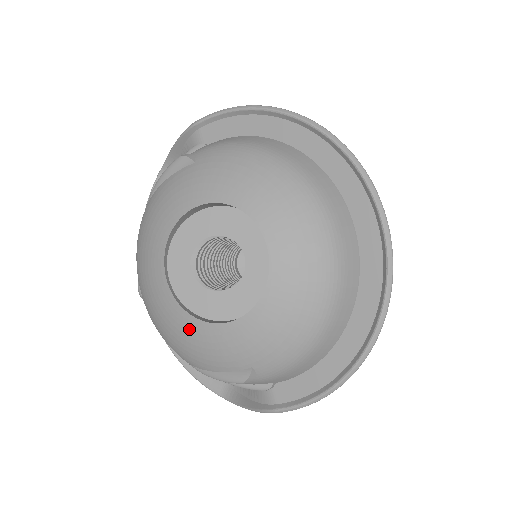
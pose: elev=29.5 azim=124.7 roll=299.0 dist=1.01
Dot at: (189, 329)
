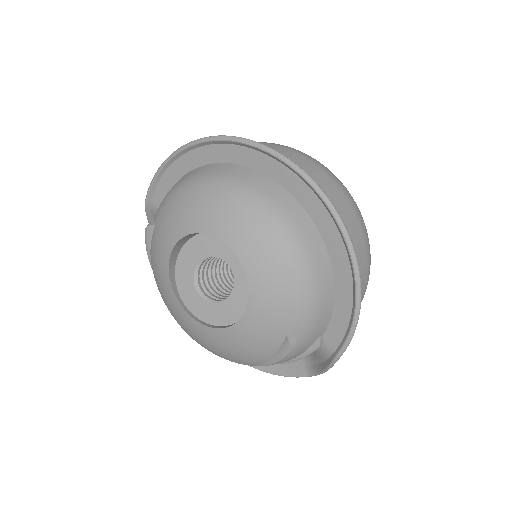
Dot at: (228, 339)
